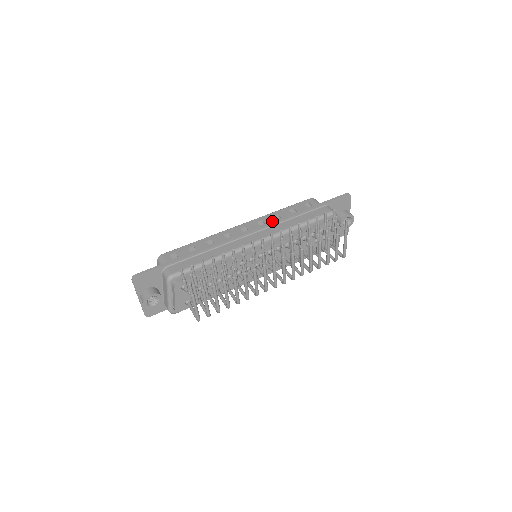
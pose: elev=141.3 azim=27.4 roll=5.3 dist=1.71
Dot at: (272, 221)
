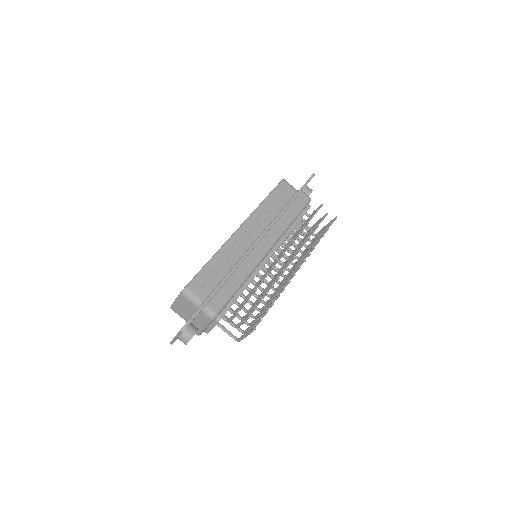
Dot at: occluded
